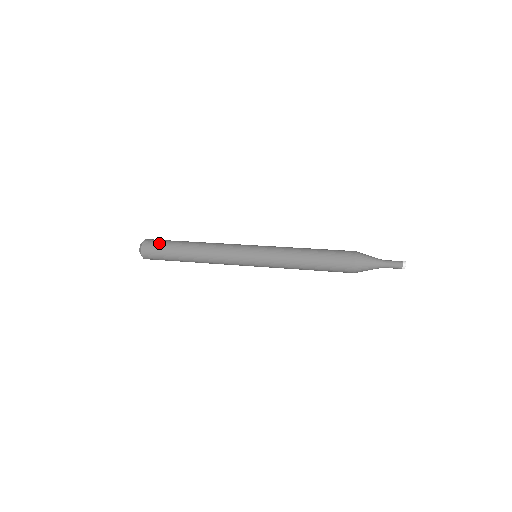
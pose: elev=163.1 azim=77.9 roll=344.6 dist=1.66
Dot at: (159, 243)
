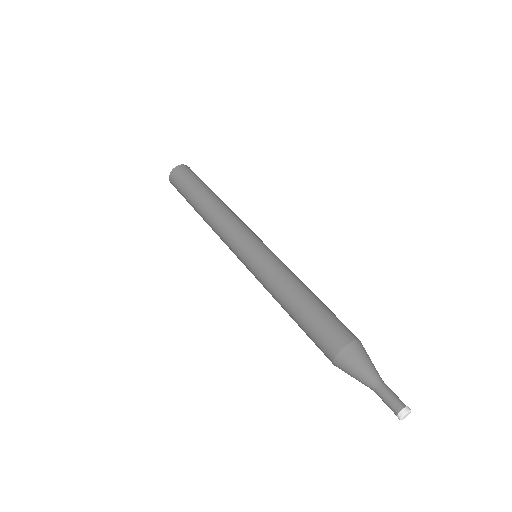
Dot at: (178, 190)
